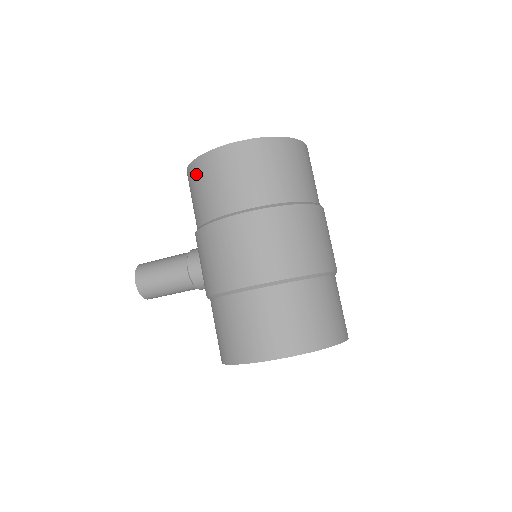
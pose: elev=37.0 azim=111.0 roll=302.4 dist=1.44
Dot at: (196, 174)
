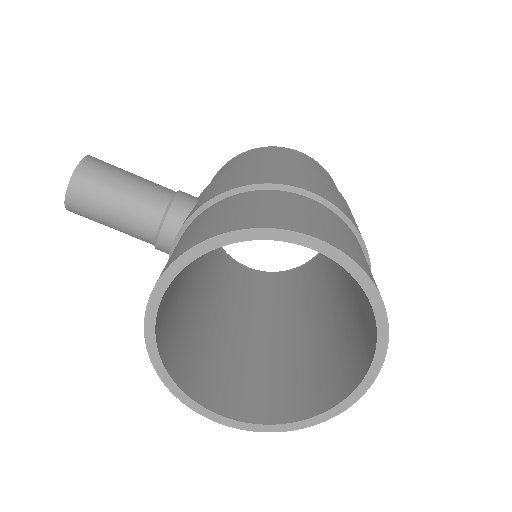
Dot at: (255, 151)
